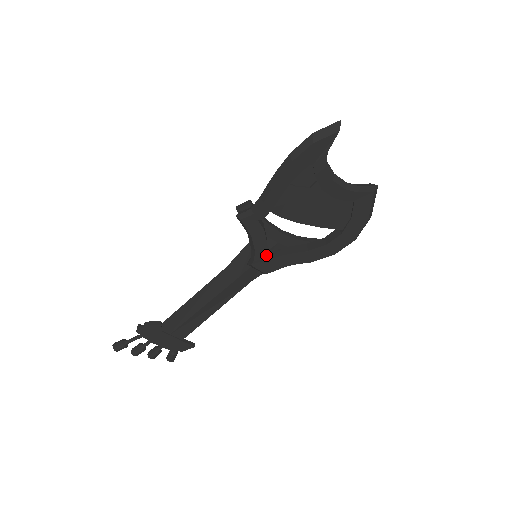
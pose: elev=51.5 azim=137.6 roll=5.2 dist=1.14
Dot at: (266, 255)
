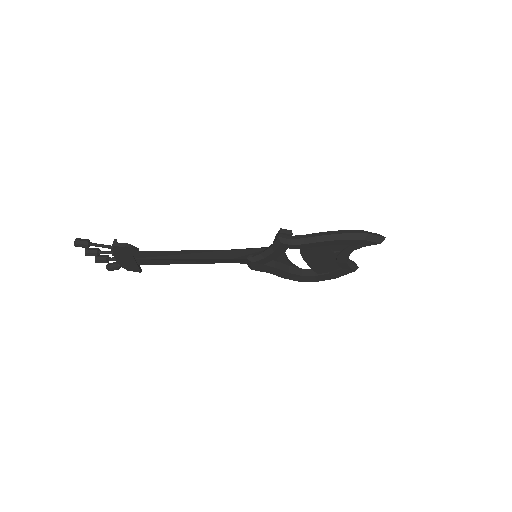
Dot at: (266, 262)
